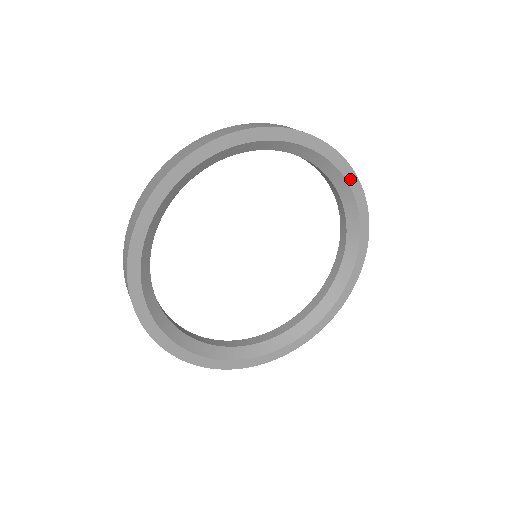
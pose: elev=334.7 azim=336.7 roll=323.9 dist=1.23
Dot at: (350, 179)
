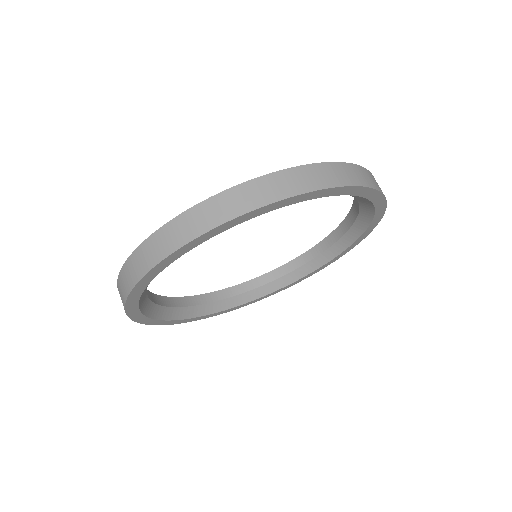
Dot at: (260, 212)
